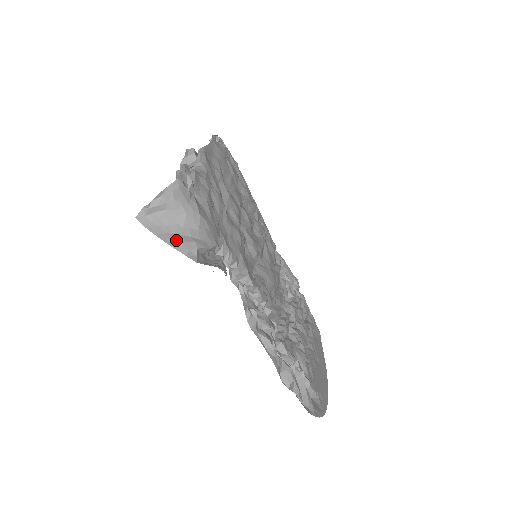
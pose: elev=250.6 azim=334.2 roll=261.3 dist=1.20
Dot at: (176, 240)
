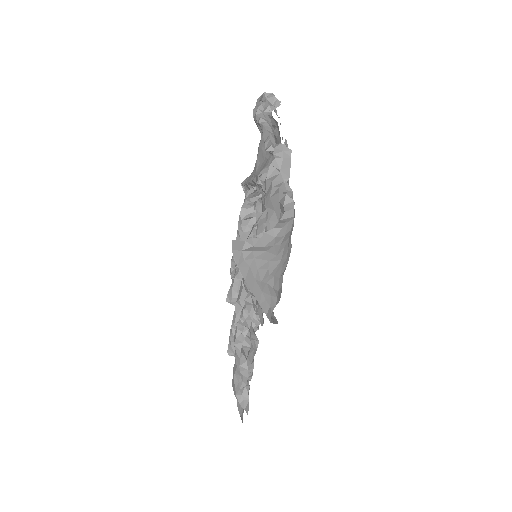
Dot at: (262, 292)
